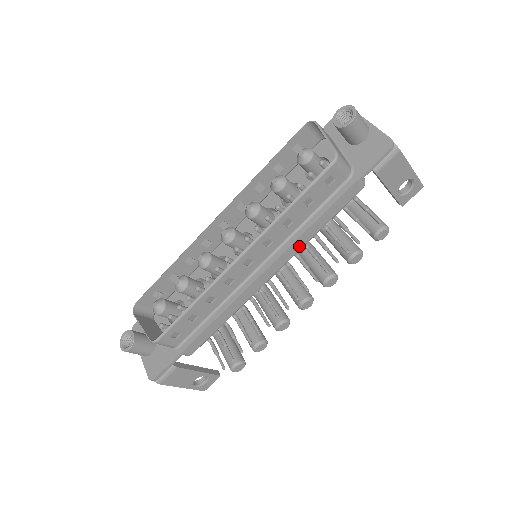
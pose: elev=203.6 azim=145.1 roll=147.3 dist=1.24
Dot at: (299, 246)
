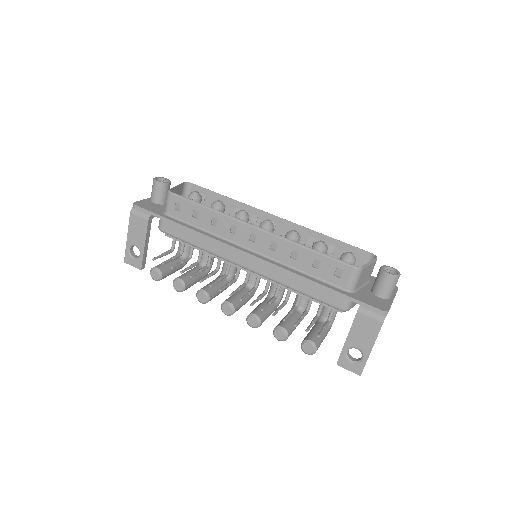
Dot at: (277, 277)
